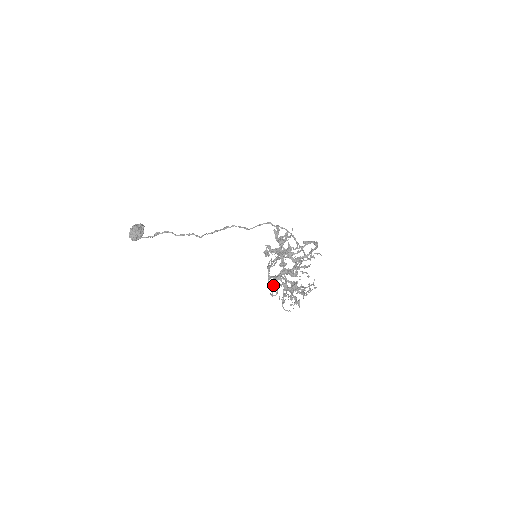
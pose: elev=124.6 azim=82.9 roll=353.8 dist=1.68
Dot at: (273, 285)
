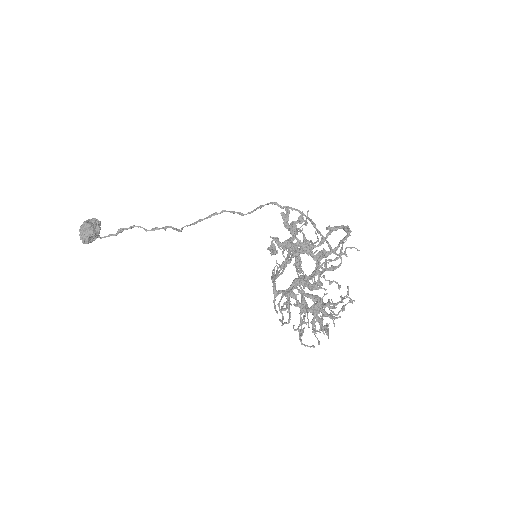
Dot at: (282, 306)
